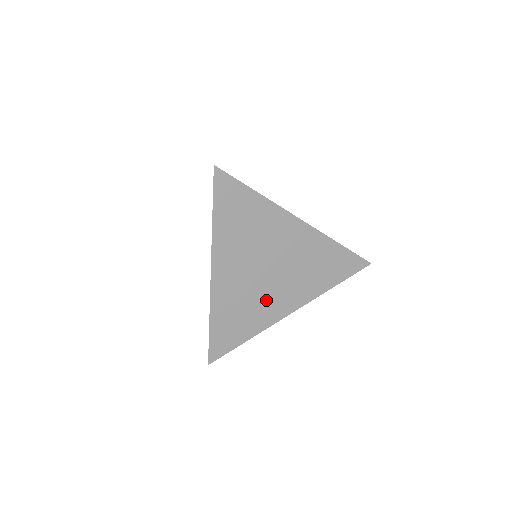
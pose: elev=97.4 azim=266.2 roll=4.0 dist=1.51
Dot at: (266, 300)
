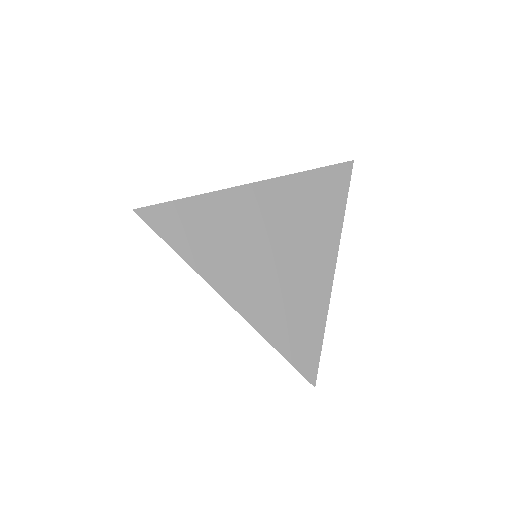
Dot at: (302, 279)
